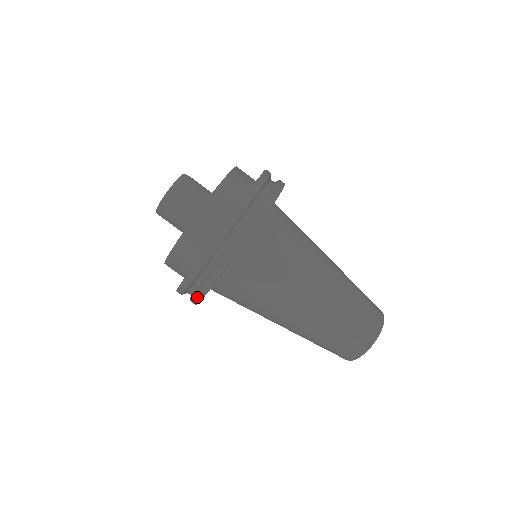
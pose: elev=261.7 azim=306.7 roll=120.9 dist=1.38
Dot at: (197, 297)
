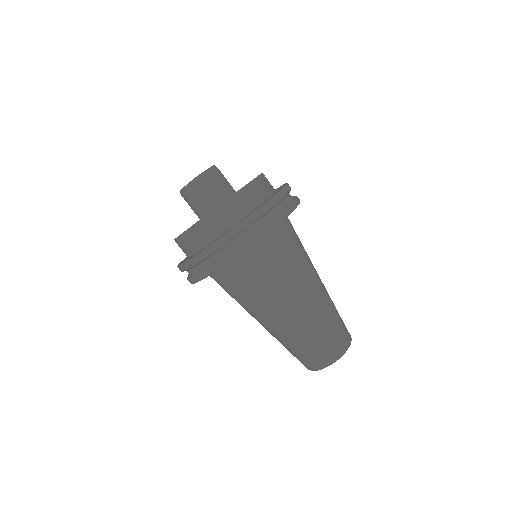
Dot at: (189, 281)
